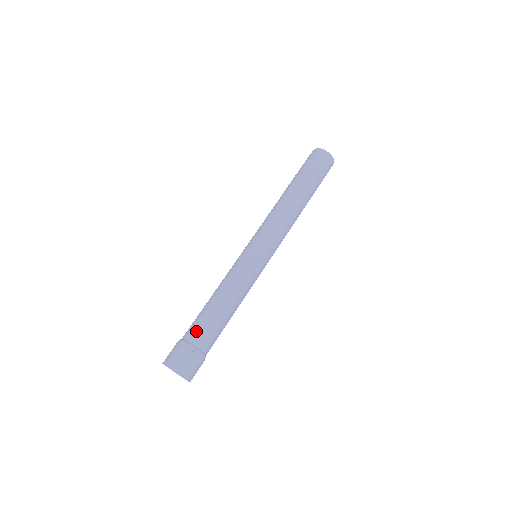
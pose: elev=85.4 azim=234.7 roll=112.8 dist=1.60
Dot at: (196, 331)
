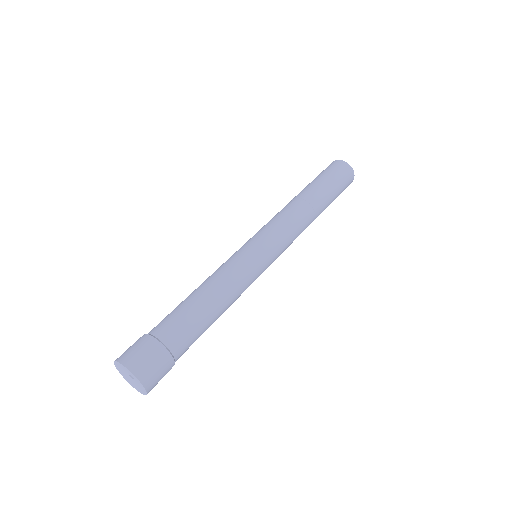
Dot at: (168, 325)
